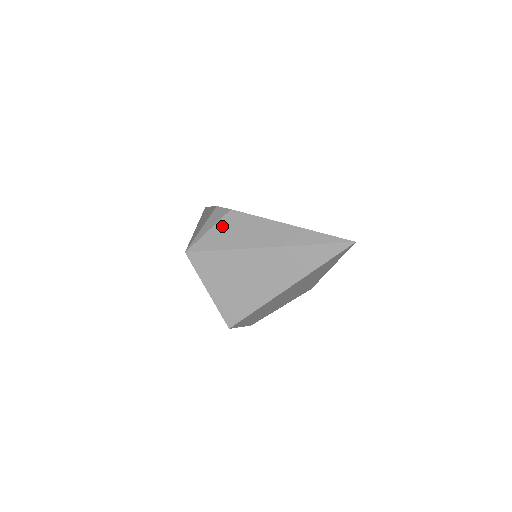
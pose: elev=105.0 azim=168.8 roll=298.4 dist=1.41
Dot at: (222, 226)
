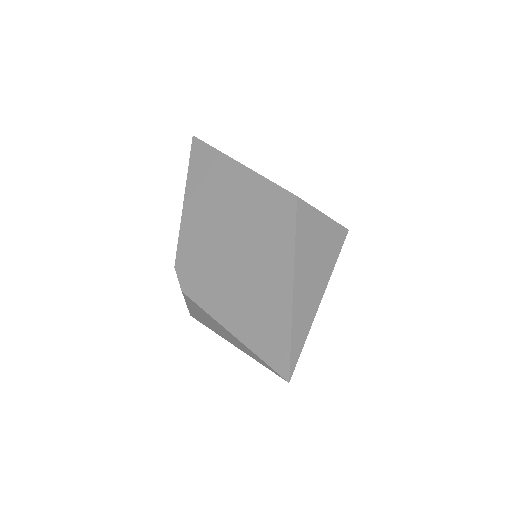
Dot at: (190, 306)
